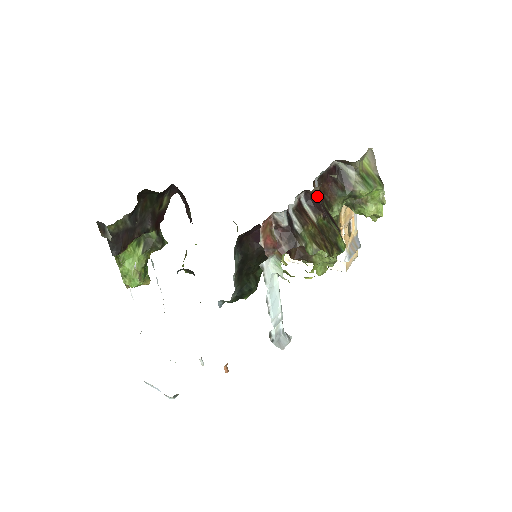
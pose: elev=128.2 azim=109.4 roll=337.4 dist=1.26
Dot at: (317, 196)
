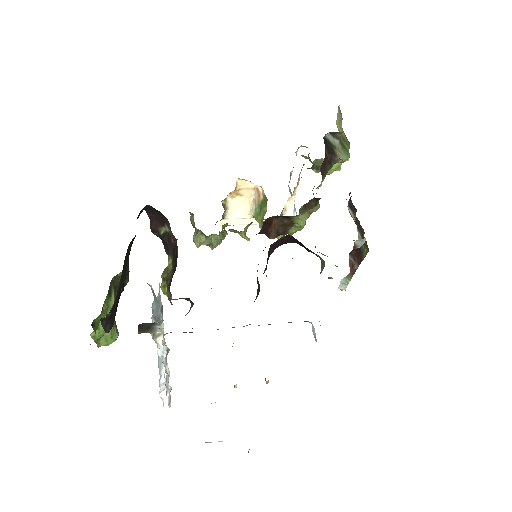
Dot at: (350, 193)
